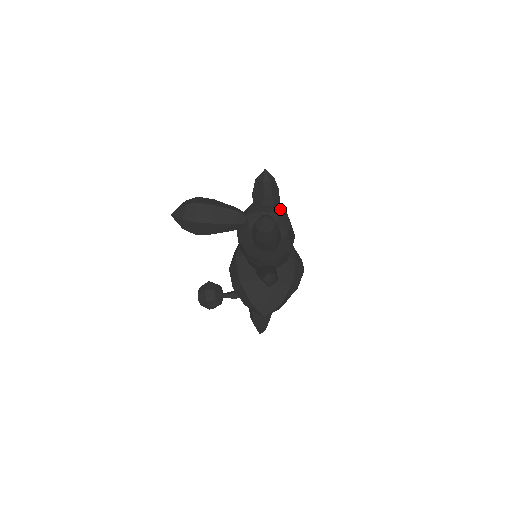
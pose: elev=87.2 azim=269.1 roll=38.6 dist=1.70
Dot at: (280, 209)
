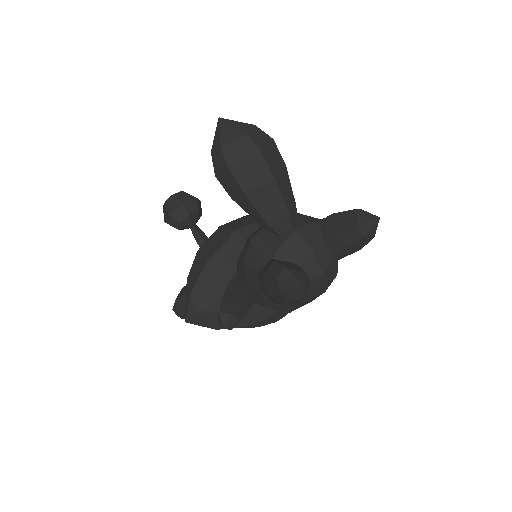
Dot at: (335, 266)
